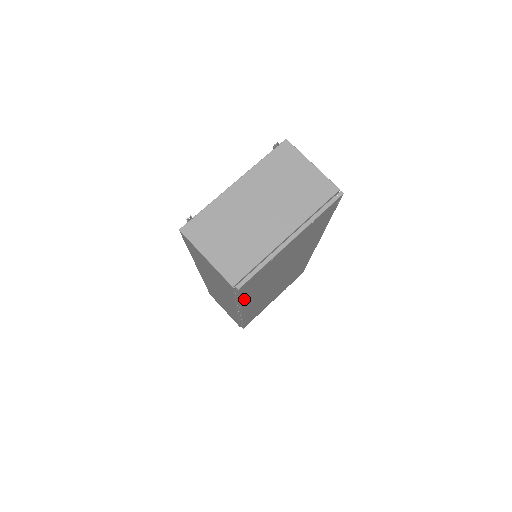
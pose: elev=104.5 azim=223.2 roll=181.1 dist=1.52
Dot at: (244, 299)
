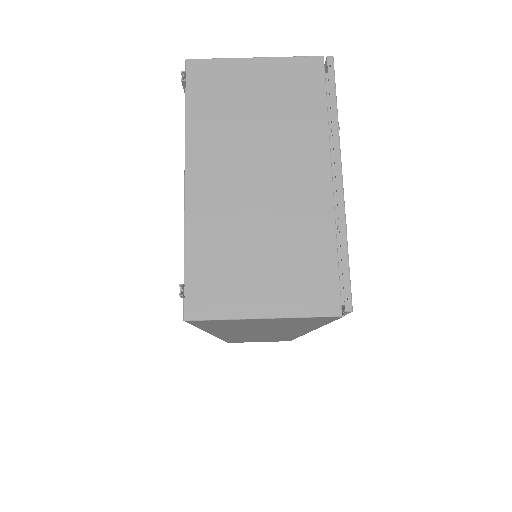
Dot at: occluded
